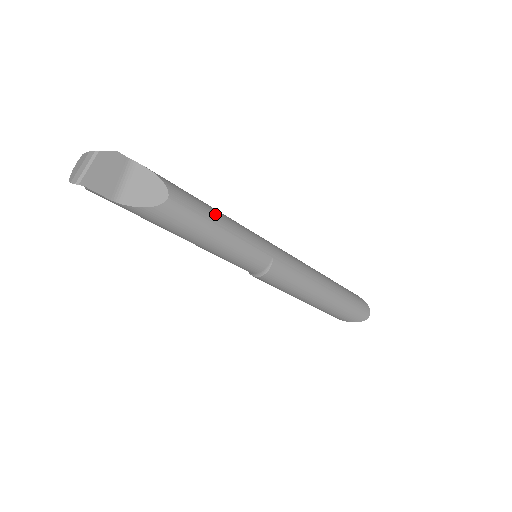
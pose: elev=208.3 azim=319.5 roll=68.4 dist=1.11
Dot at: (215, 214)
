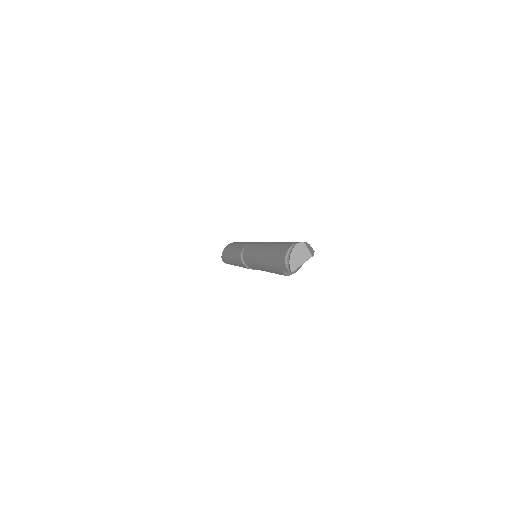
Dot at: occluded
